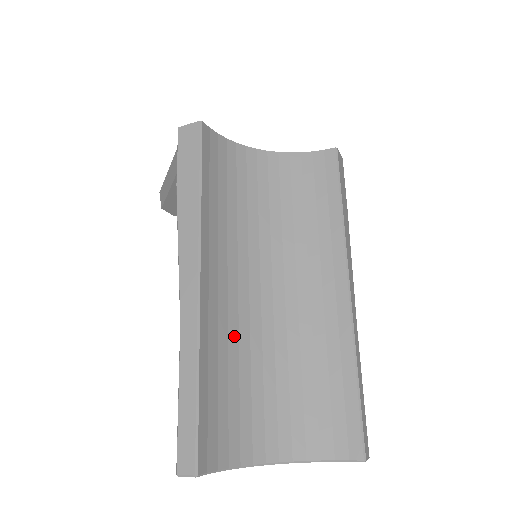
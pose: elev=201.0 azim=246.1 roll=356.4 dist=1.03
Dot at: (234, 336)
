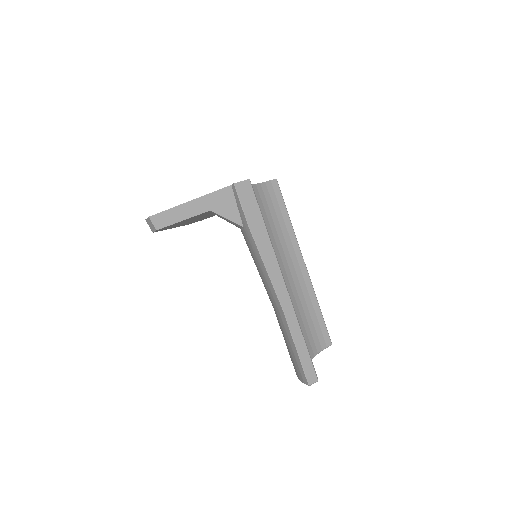
Dot at: occluded
